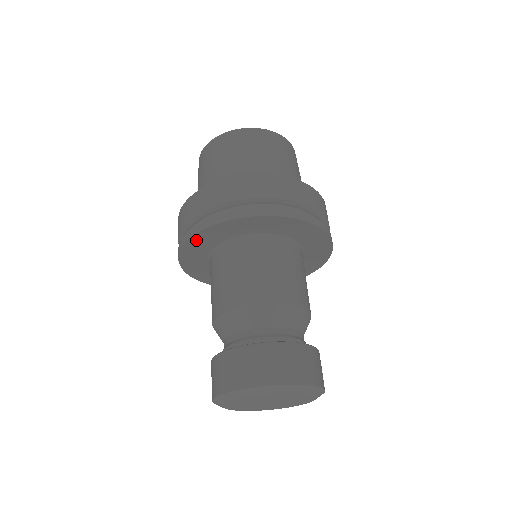
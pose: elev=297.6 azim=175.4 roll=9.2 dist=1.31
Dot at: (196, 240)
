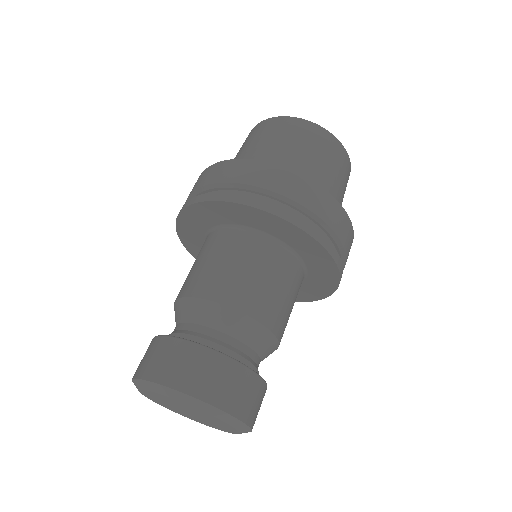
Dot at: (185, 237)
